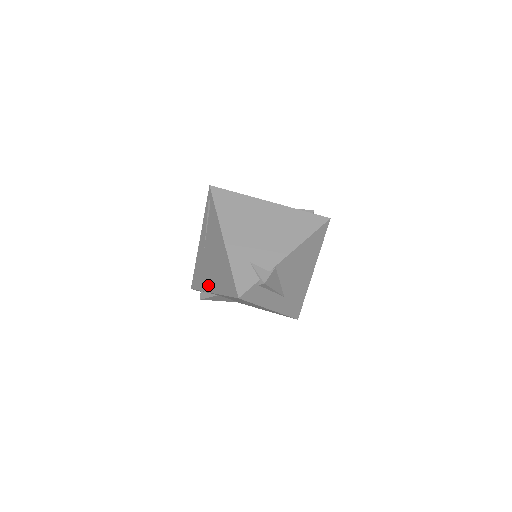
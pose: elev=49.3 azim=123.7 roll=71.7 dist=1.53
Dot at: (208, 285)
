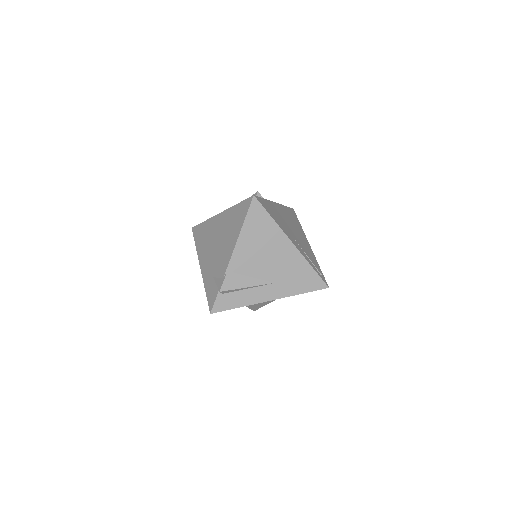
Dot at: occluded
